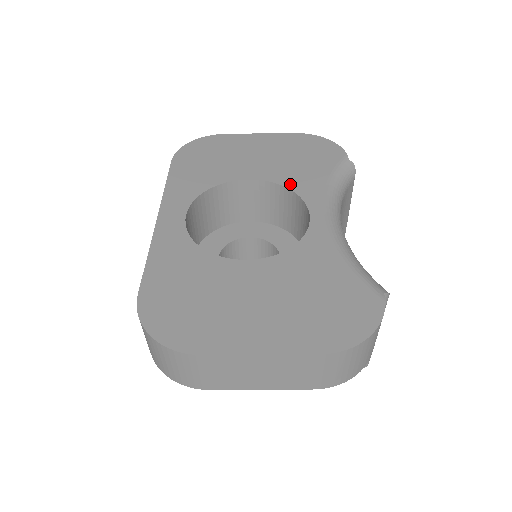
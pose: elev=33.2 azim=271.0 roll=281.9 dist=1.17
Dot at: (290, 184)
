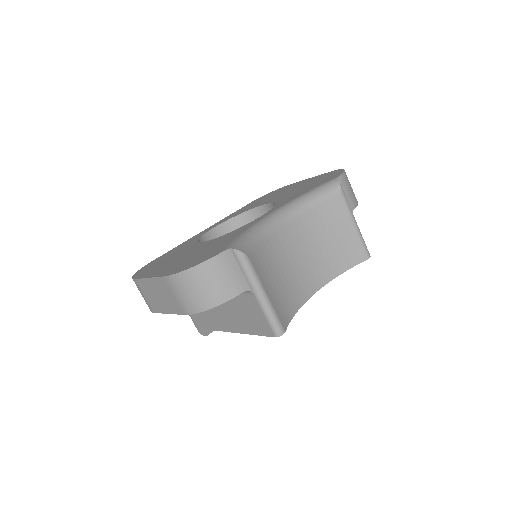
Dot at: (280, 201)
